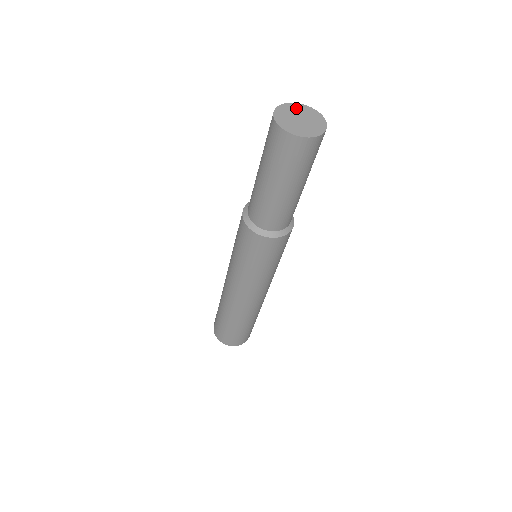
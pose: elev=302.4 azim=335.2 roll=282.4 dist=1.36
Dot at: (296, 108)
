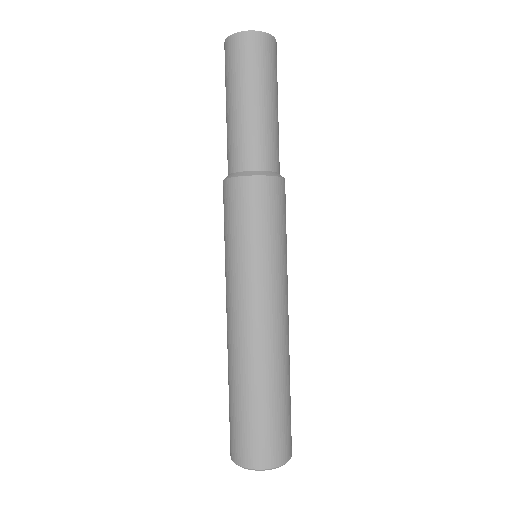
Dot at: occluded
